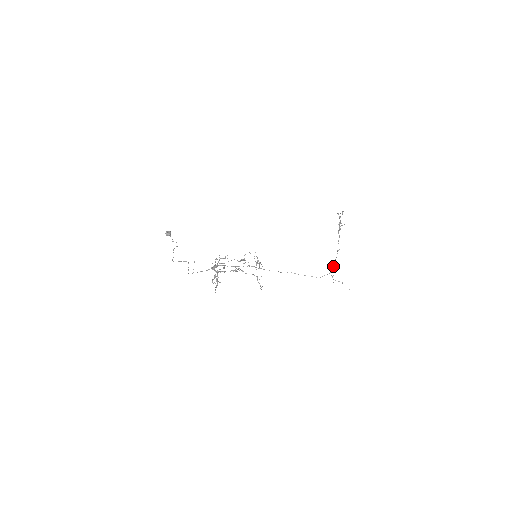
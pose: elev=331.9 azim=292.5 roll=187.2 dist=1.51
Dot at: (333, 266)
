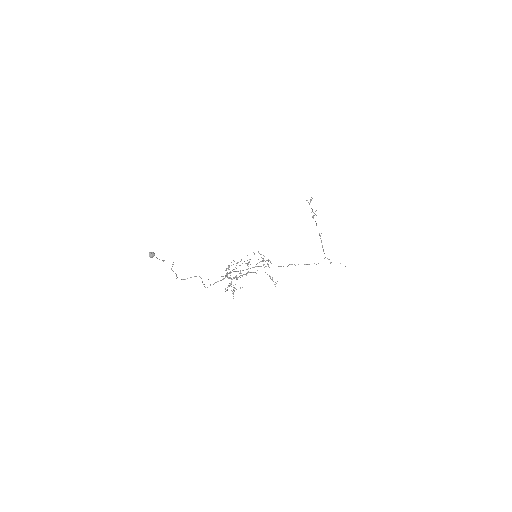
Dot at: (323, 250)
